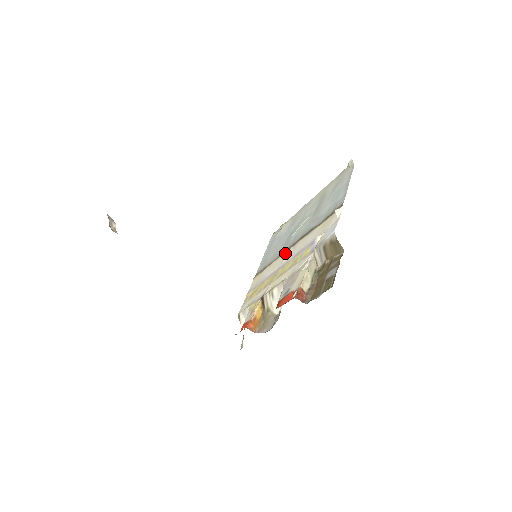
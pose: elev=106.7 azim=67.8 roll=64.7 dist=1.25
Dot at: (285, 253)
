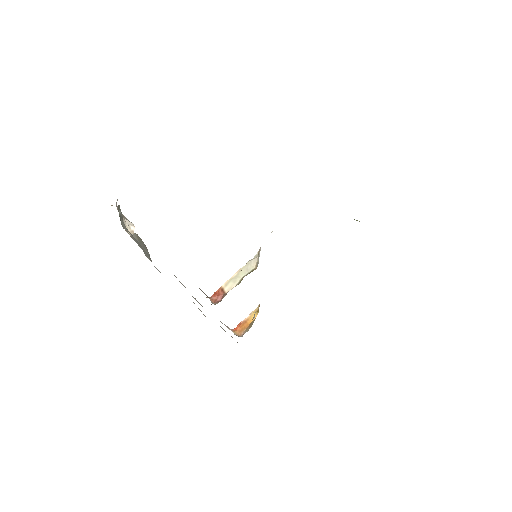
Dot at: occluded
